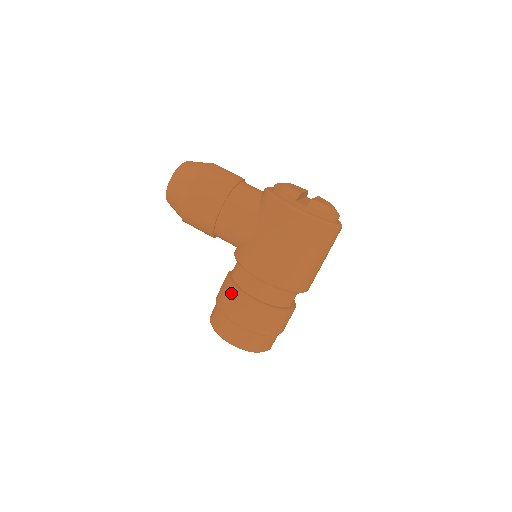
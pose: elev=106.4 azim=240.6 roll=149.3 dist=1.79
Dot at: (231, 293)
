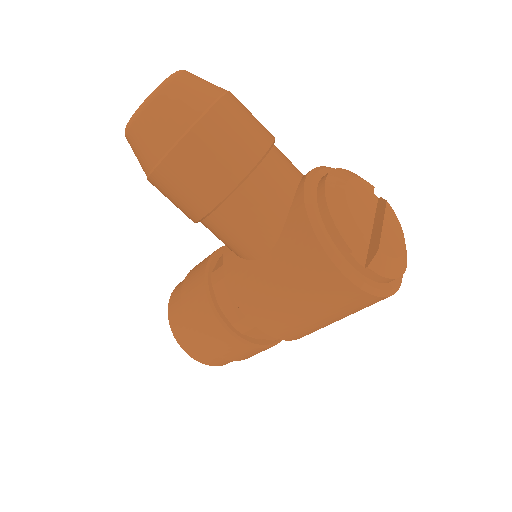
Dot at: (204, 310)
